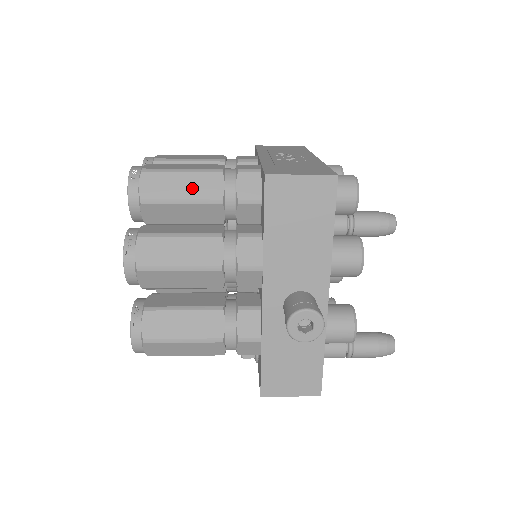
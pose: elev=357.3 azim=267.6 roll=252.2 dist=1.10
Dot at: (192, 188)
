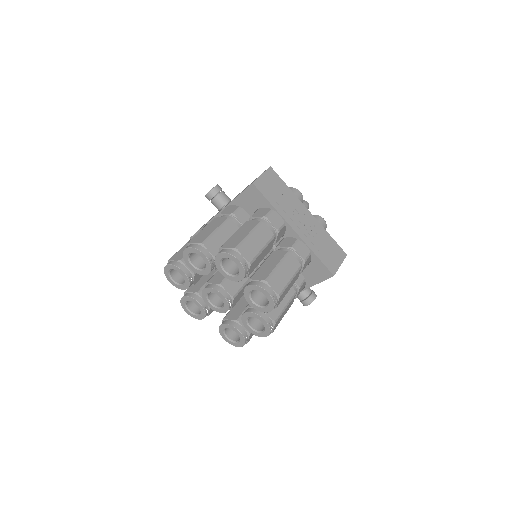
Dot at: (292, 284)
